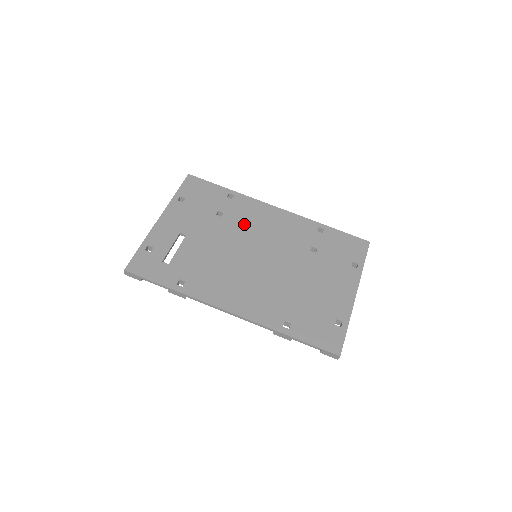
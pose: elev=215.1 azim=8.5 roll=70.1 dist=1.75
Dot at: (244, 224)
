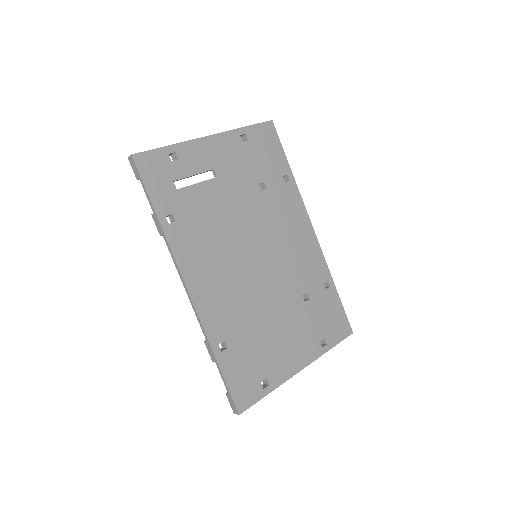
Dot at: (274, 217)
